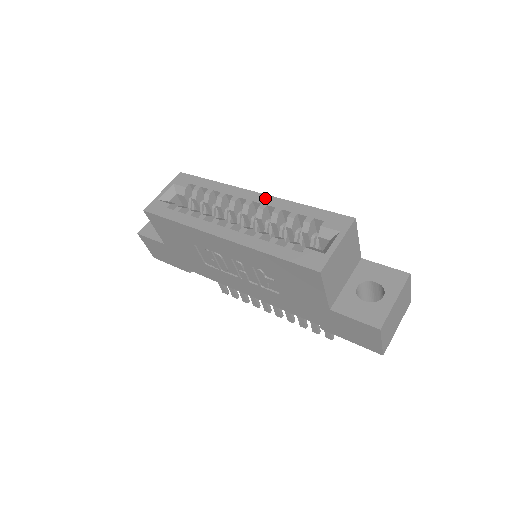
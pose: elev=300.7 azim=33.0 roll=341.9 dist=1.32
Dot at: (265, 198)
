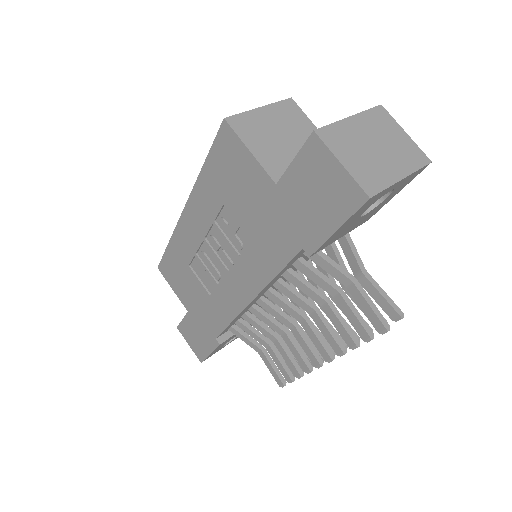
Dot at: occluded
